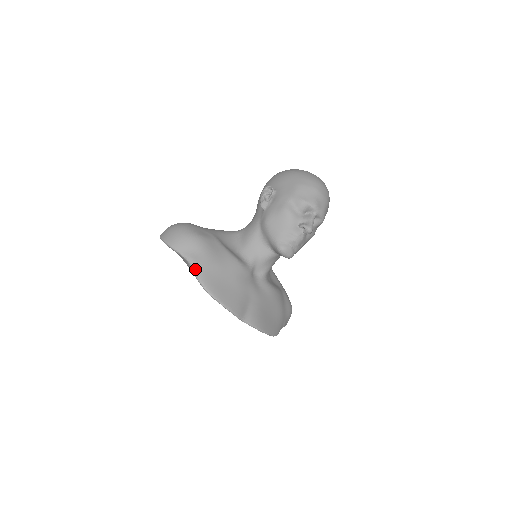
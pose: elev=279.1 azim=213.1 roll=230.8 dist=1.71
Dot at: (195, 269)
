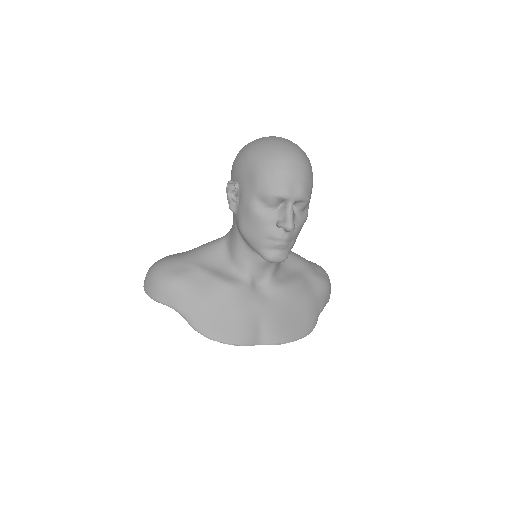
Dot at: (185, 317)
